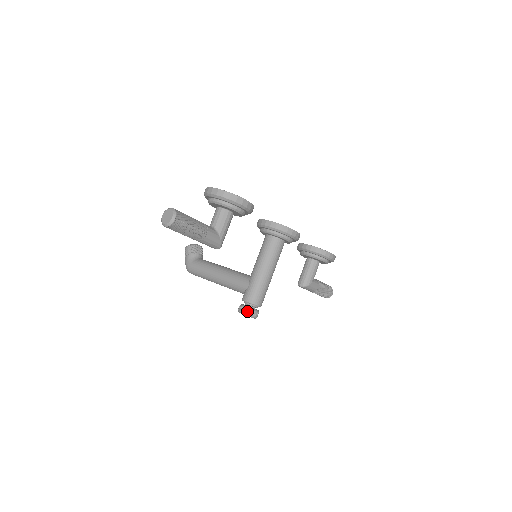
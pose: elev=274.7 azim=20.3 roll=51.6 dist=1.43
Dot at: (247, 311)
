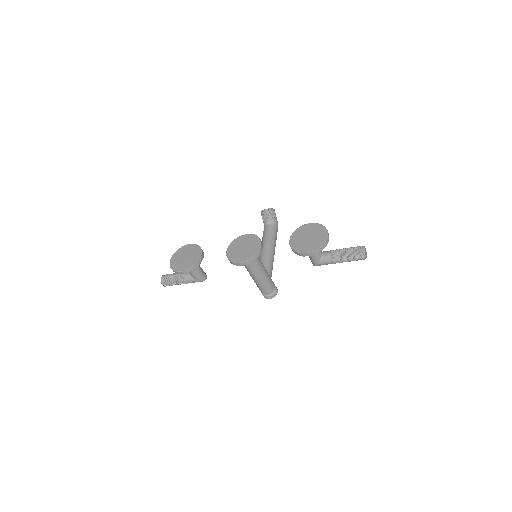
Dot at: (263, 295)
